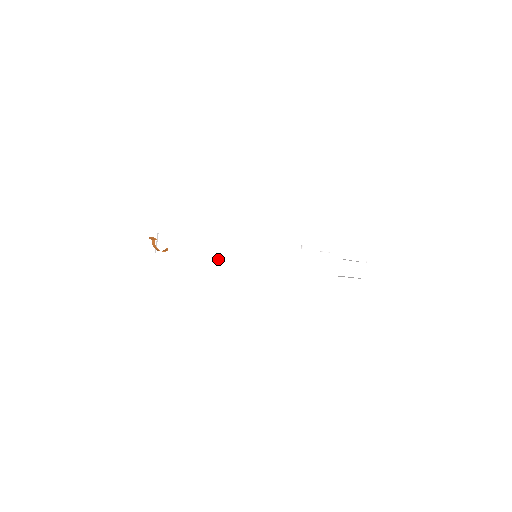
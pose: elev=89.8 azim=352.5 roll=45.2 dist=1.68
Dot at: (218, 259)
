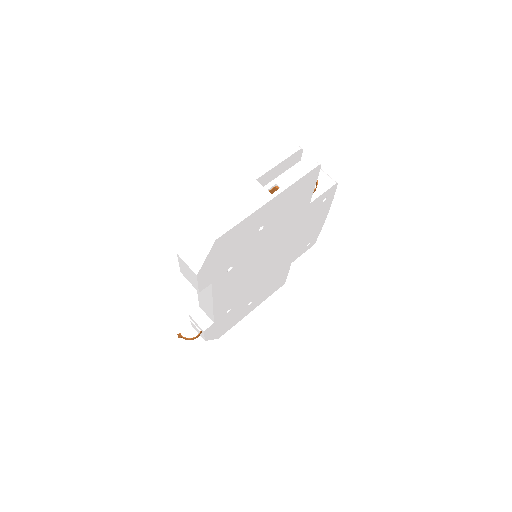
Dot at: (209, 298)
